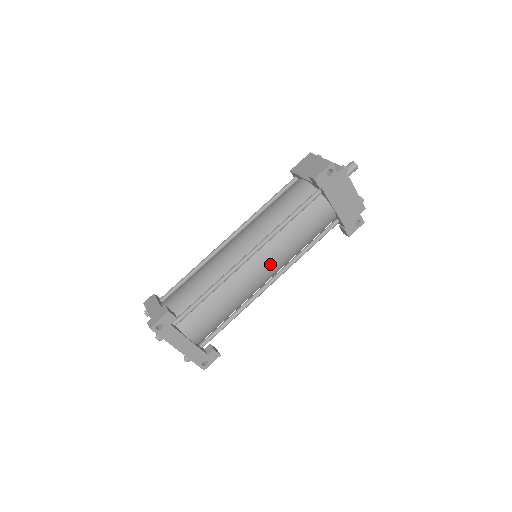
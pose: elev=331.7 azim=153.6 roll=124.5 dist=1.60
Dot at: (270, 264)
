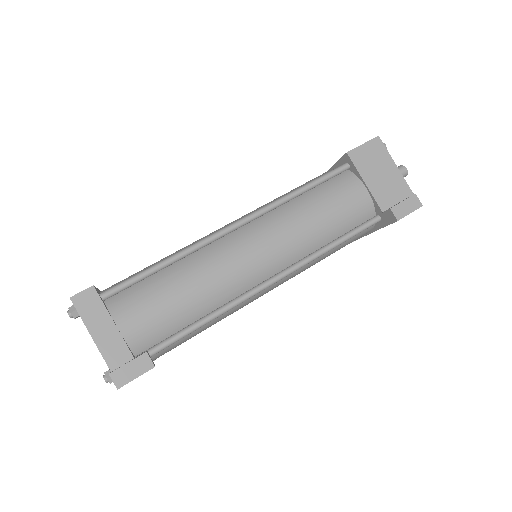
Dot at: occluded
